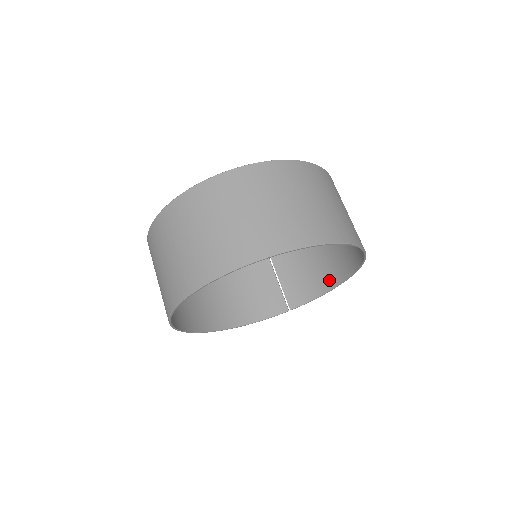
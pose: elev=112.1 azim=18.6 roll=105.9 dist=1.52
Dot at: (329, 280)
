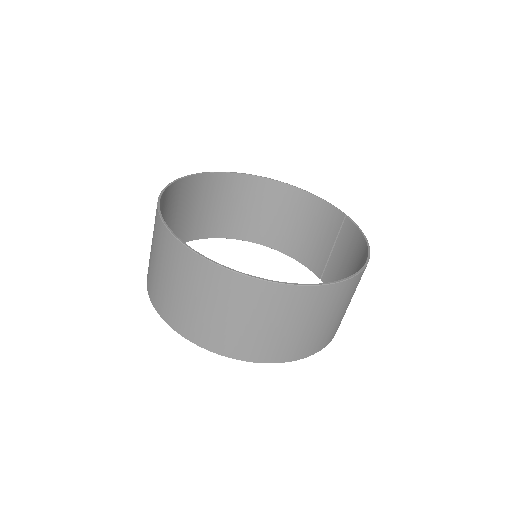
Dot at: occluded
